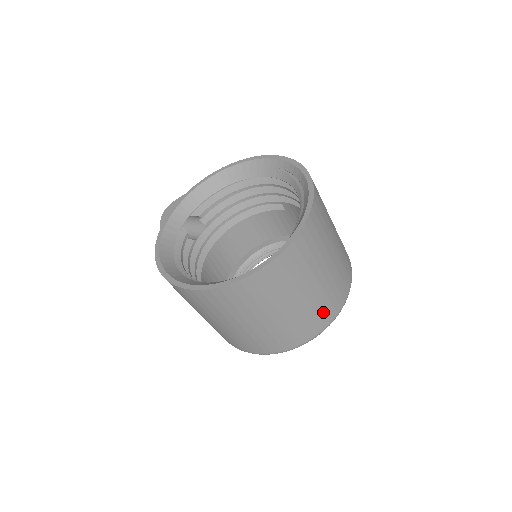
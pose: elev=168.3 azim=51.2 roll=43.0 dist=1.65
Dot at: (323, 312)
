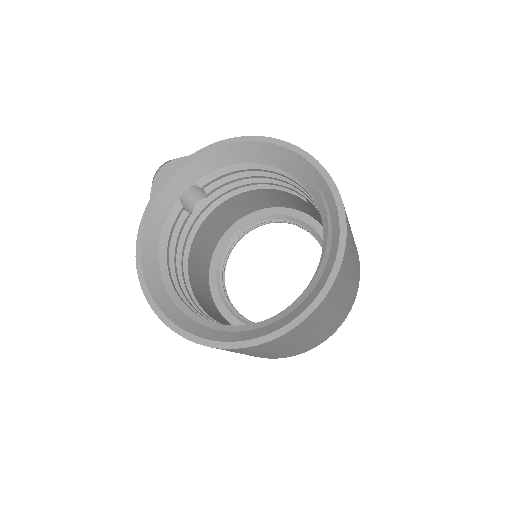
Dot at: (307, 347)
